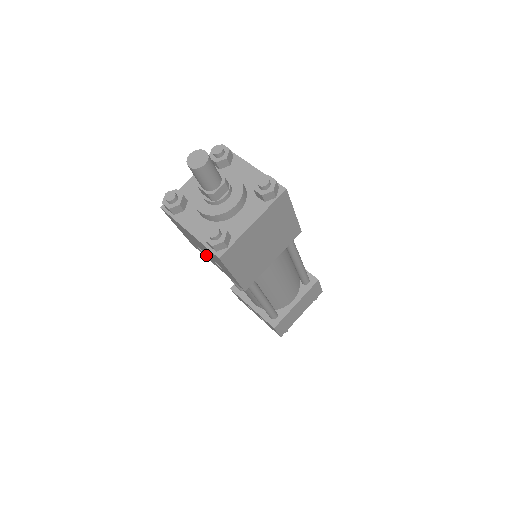
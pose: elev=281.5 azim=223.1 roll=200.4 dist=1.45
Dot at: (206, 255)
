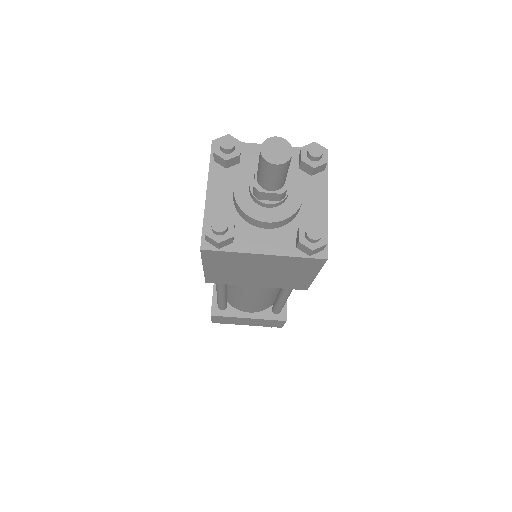
Dot at: occluded
